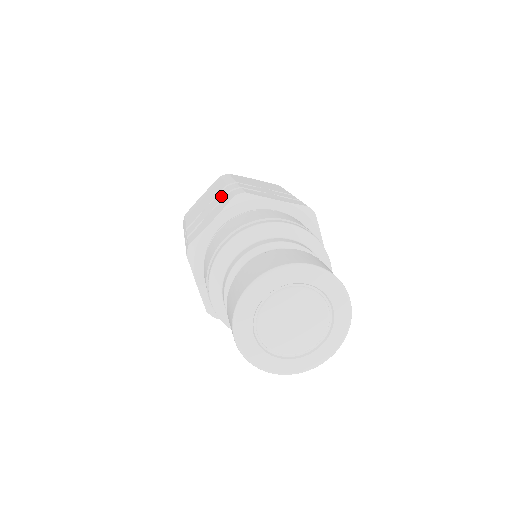
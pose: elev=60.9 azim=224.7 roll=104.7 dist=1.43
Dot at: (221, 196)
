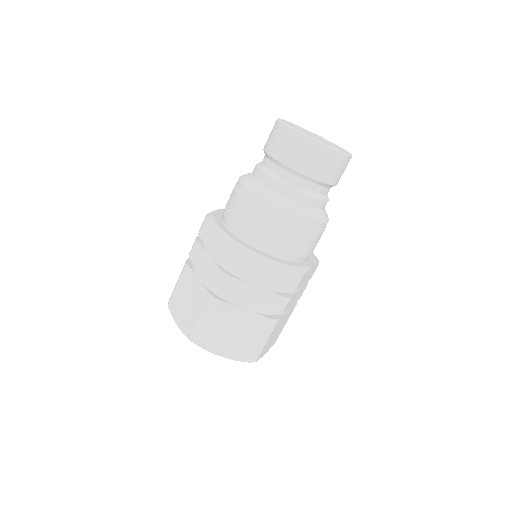
Dot at: occluded
